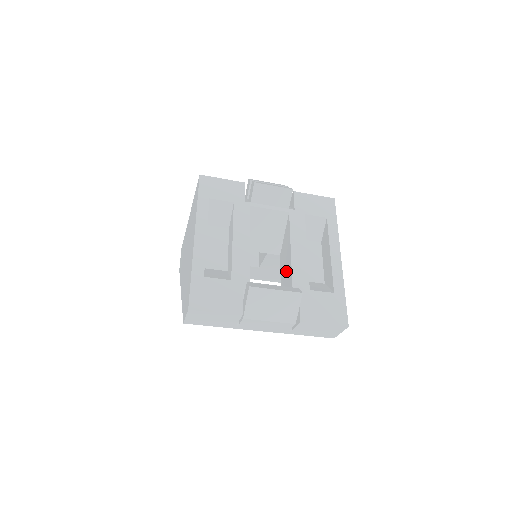
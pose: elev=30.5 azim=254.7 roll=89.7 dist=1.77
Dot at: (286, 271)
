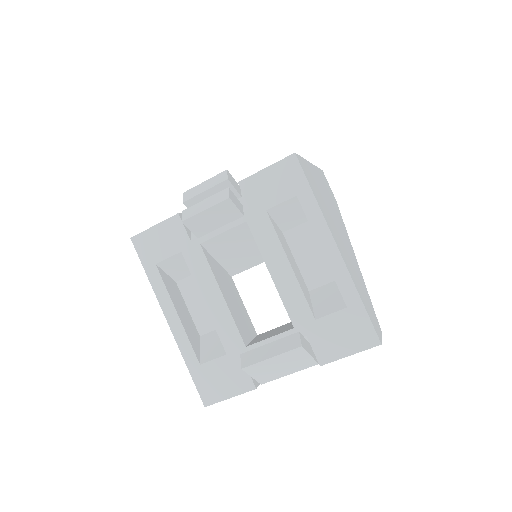
Dot at: occluded
